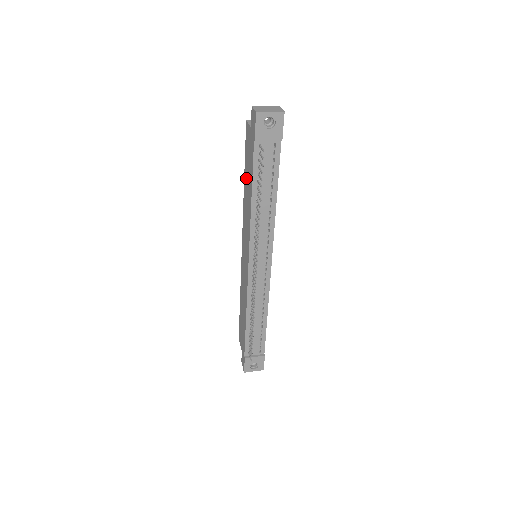
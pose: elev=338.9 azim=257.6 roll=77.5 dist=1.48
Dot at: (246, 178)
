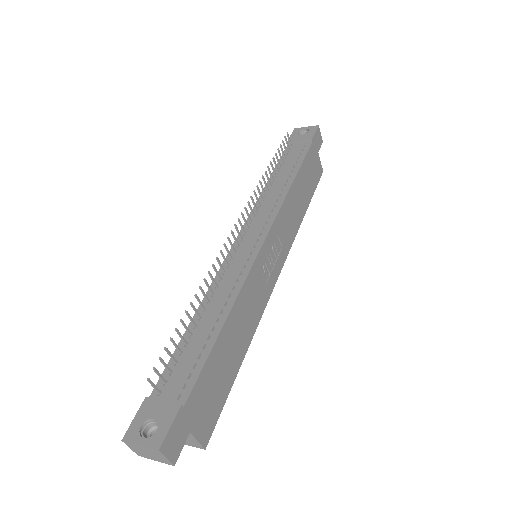
Dot at: occluded
